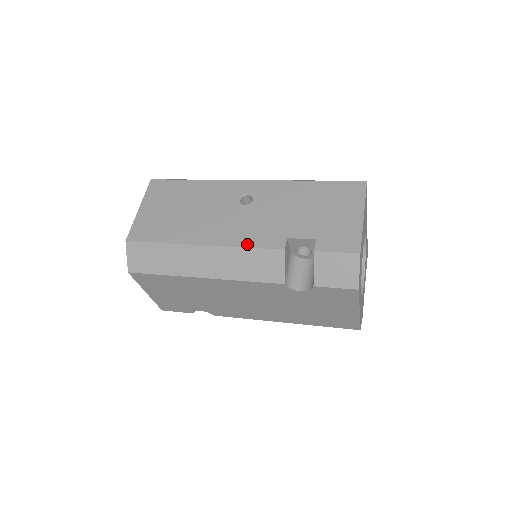
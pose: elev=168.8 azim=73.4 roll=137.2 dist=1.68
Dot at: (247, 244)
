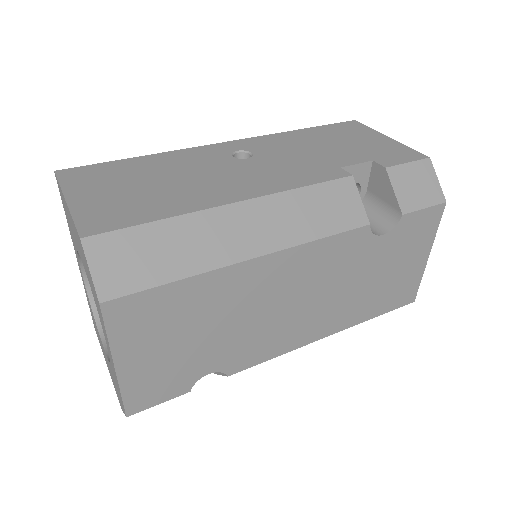
Dot at: (301, 184)
